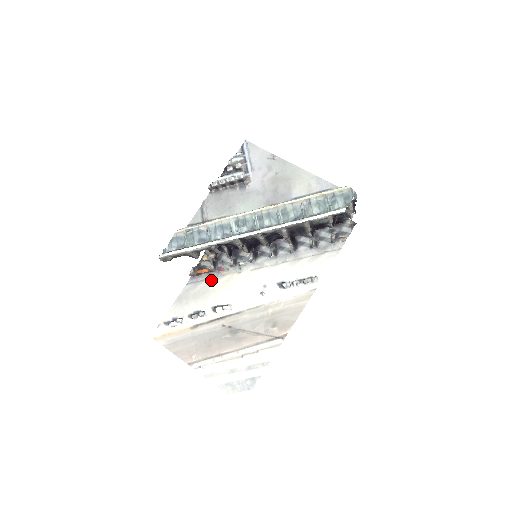
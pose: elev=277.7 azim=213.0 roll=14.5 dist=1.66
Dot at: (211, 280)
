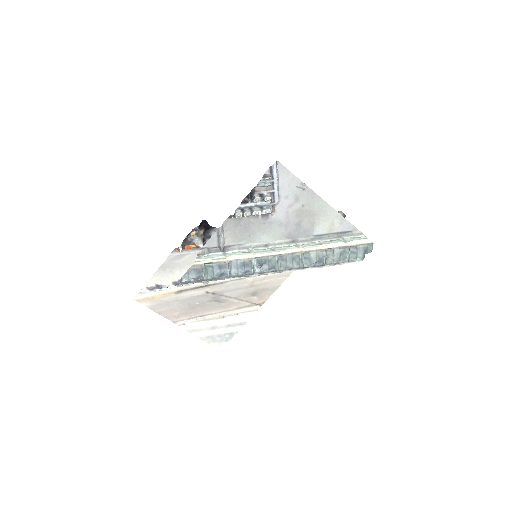
Dot at: (197, 252)
